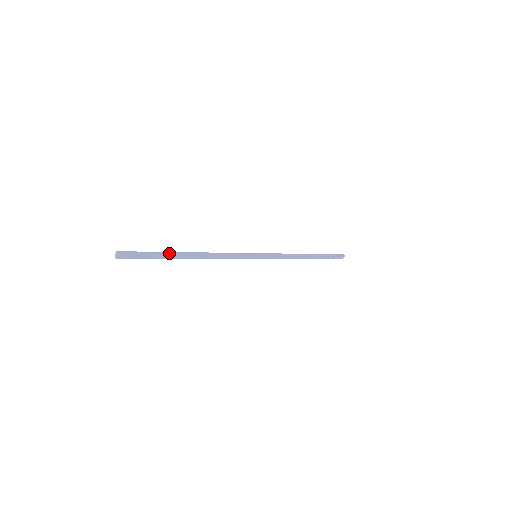
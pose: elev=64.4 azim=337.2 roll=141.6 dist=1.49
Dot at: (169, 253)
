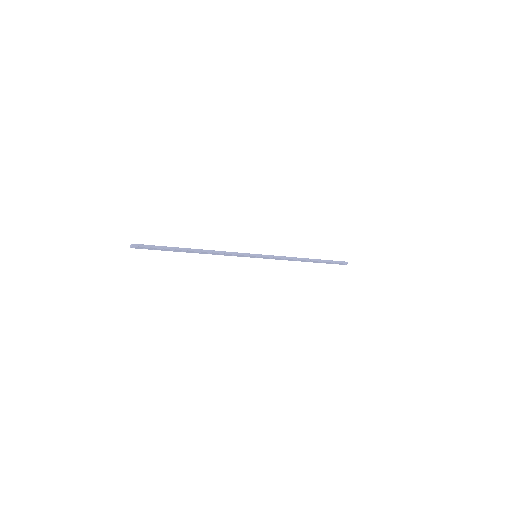
Dot at: (176, 249)
